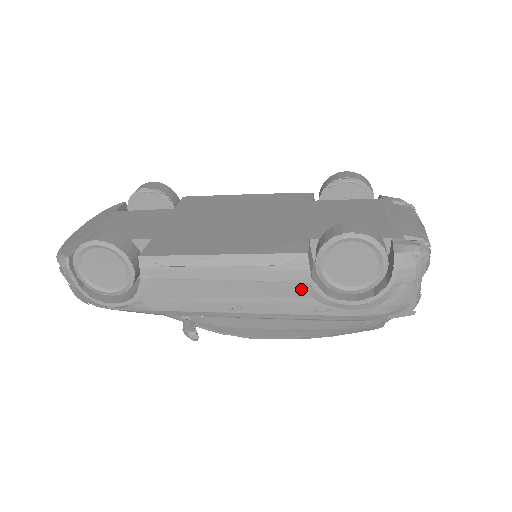
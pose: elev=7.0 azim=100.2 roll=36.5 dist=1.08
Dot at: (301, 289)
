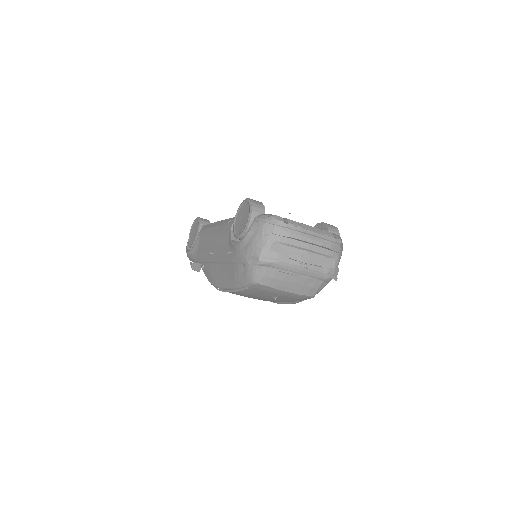
Dot at: (227, 237)
